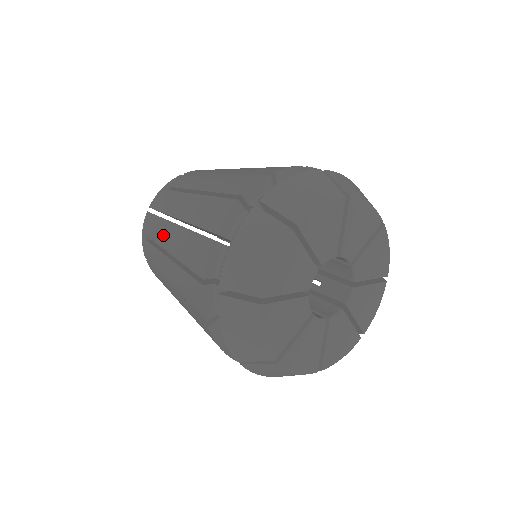
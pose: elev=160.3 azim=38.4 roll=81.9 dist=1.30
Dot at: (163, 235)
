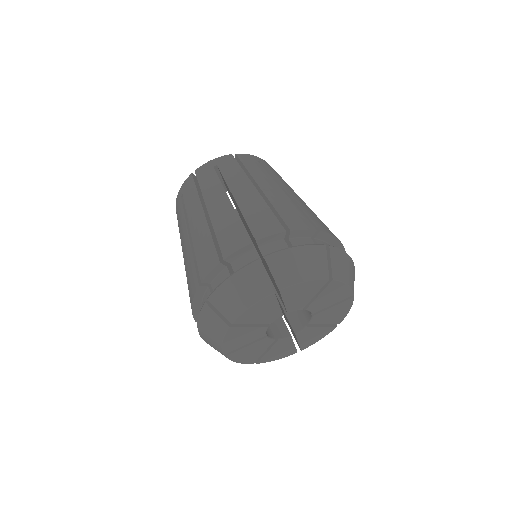
Dot at: (193, 212)
